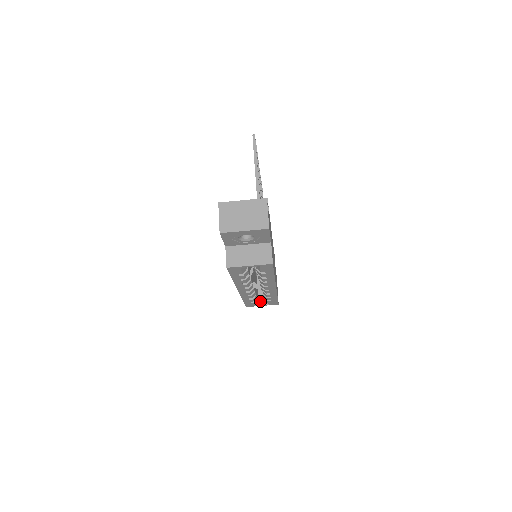
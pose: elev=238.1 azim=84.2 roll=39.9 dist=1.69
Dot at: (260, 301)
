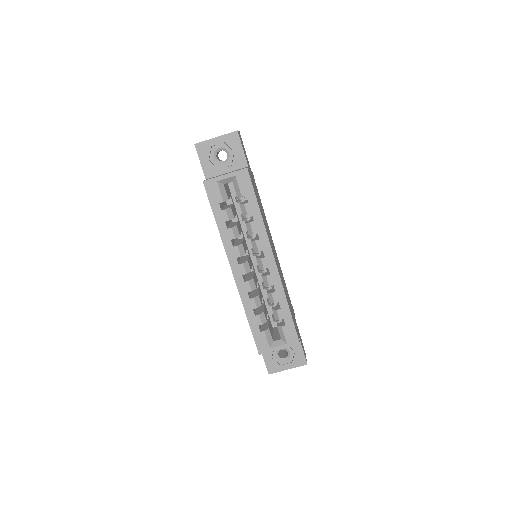
Dot at: (275, 341)
